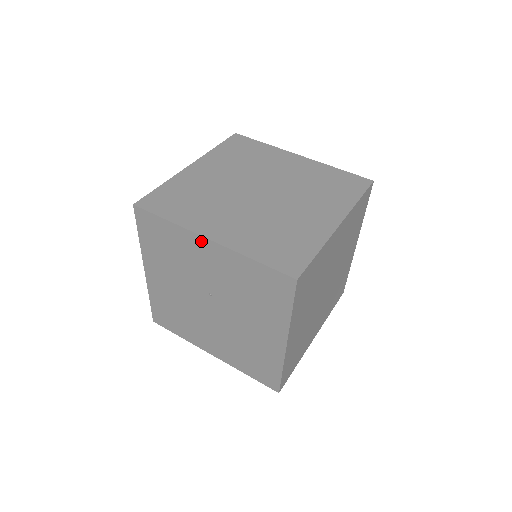
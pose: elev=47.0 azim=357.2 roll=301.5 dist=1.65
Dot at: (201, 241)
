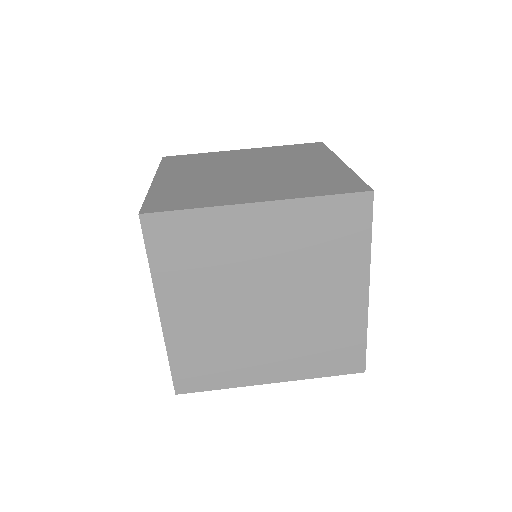
Dot at: occluded
